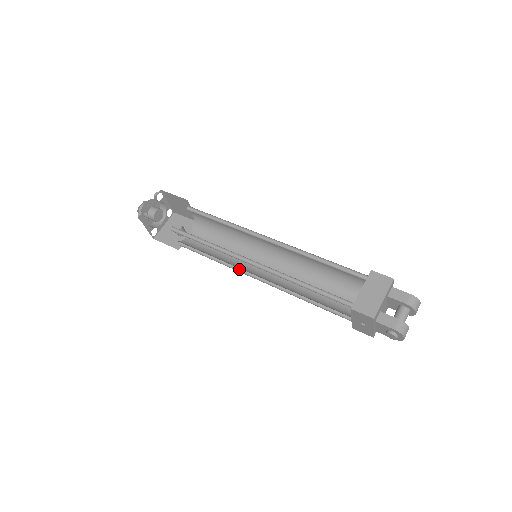
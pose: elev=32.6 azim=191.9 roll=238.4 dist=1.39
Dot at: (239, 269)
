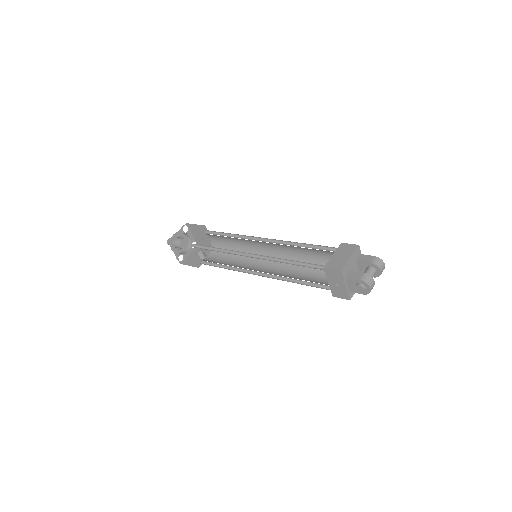
Dot at: (244, 271)
